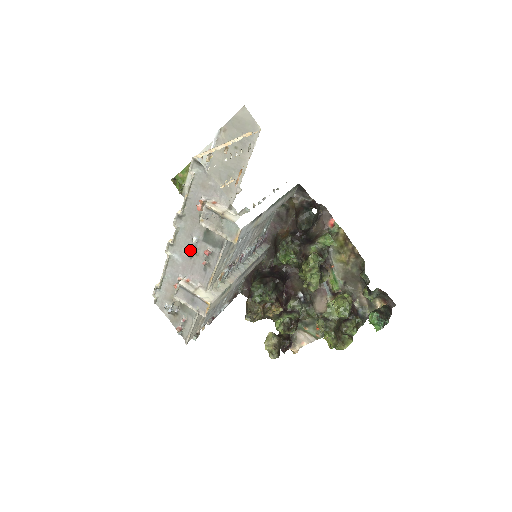
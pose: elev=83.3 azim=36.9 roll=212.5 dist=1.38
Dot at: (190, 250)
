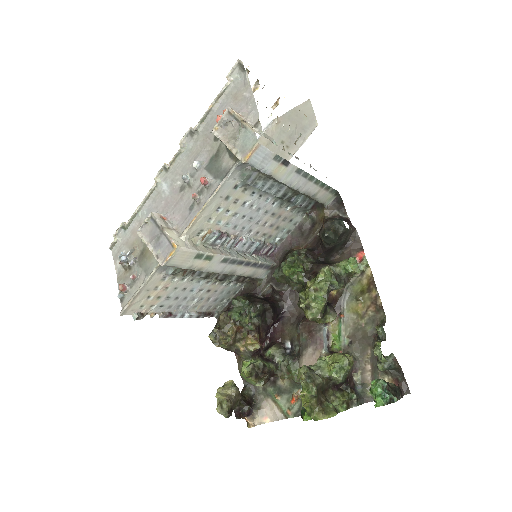
Dot at: (185, 175)
